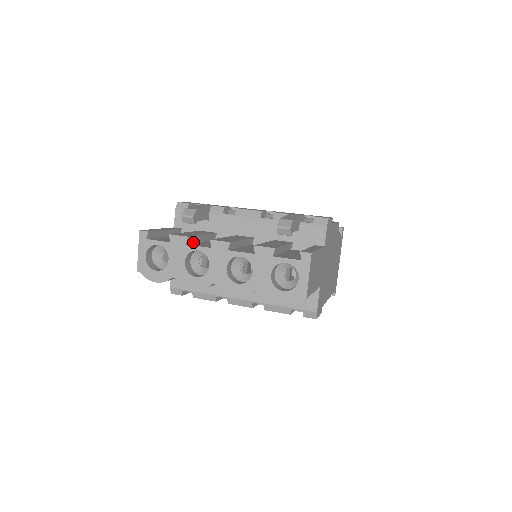
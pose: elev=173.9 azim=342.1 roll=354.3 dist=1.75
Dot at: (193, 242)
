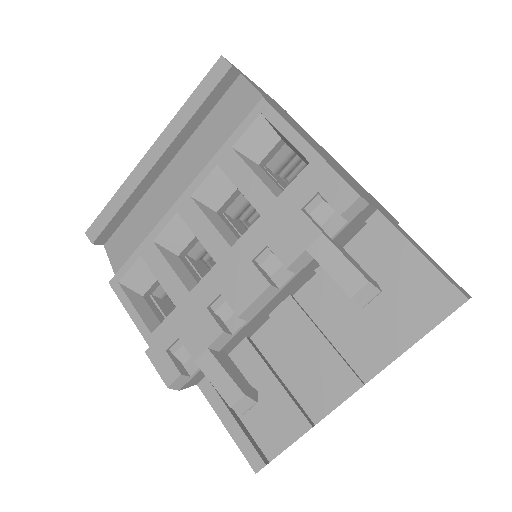
Dot at: (298, 405)
